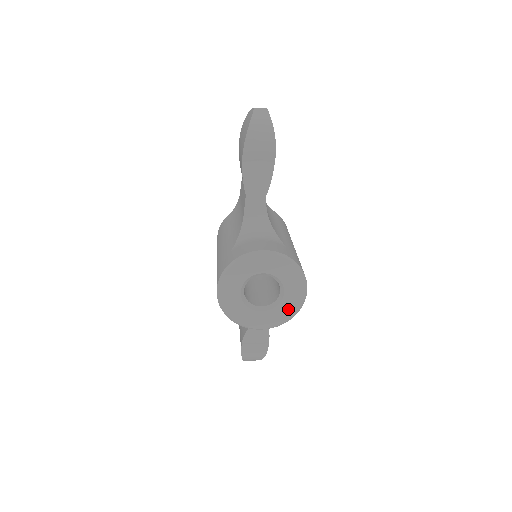
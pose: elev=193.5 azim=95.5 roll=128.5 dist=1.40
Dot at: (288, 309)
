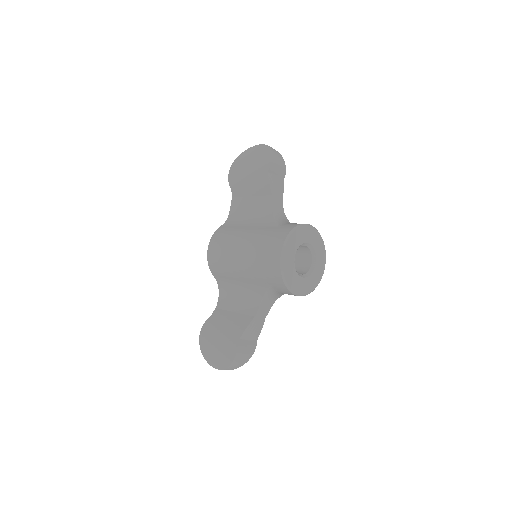
Dot at: (315, 279)
